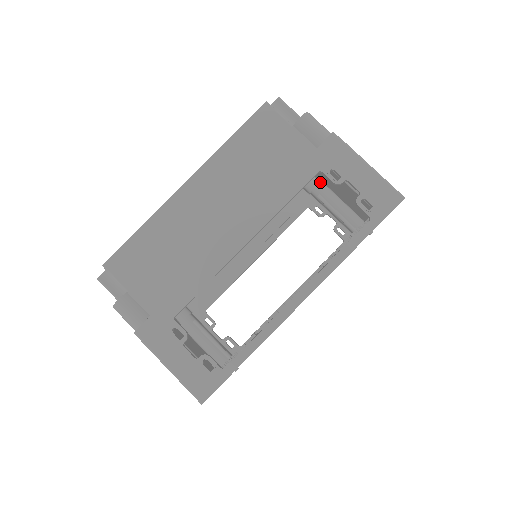
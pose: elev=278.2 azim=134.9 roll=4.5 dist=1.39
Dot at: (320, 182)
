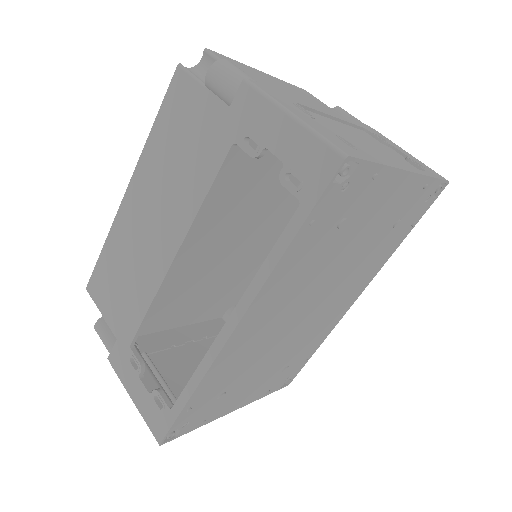
Dot at: occluded
